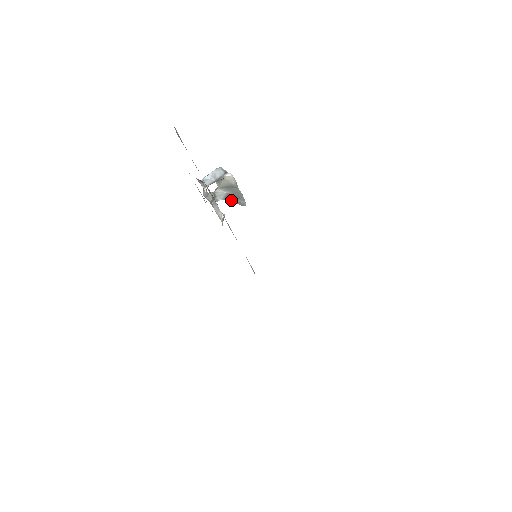
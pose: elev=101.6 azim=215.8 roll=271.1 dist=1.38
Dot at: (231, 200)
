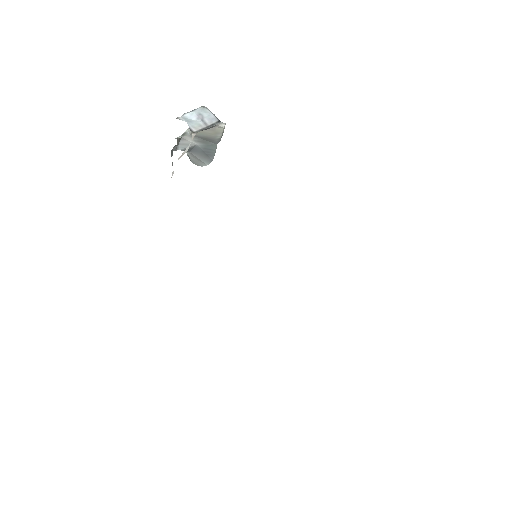
Dot at: (189, 153)
